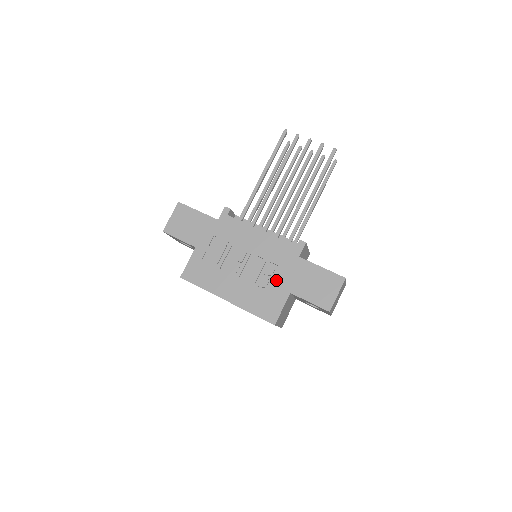
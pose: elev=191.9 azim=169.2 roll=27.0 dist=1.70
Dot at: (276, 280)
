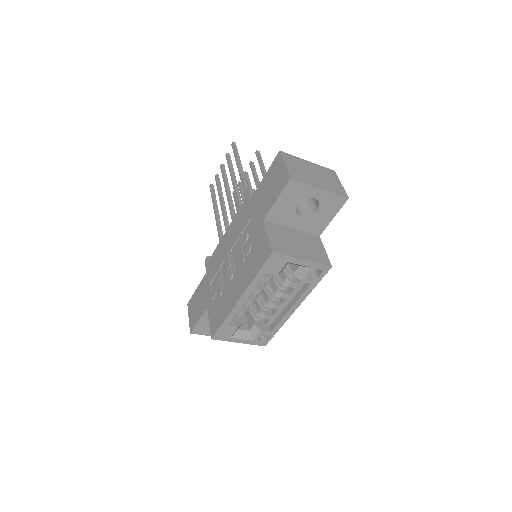
Dot at: (252, 233)
